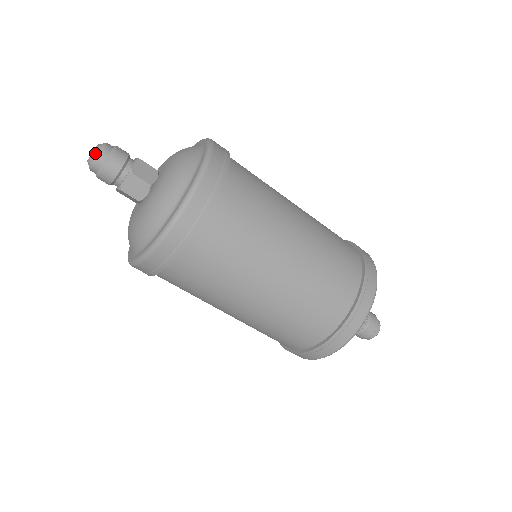
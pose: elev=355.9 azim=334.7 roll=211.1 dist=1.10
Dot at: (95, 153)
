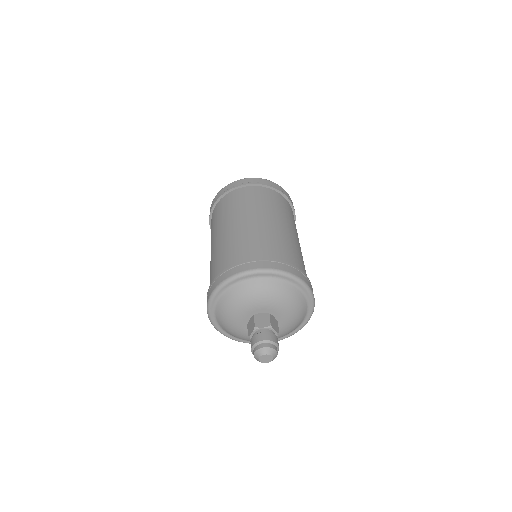
Dot at: occluded
